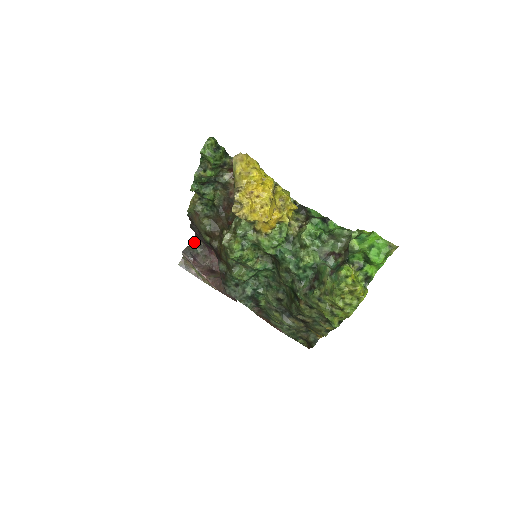
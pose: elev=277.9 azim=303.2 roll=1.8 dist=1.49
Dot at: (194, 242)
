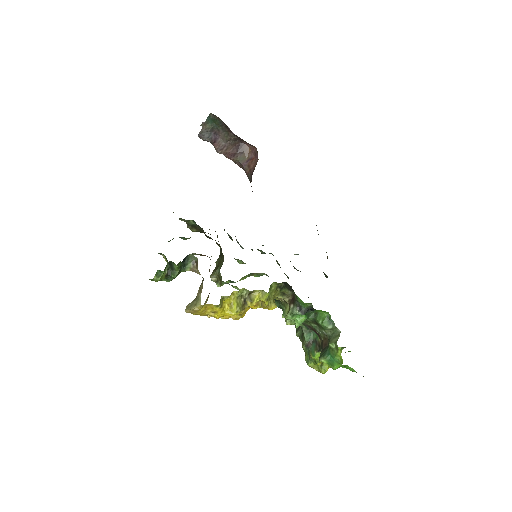
Dot at: (211, 117)
